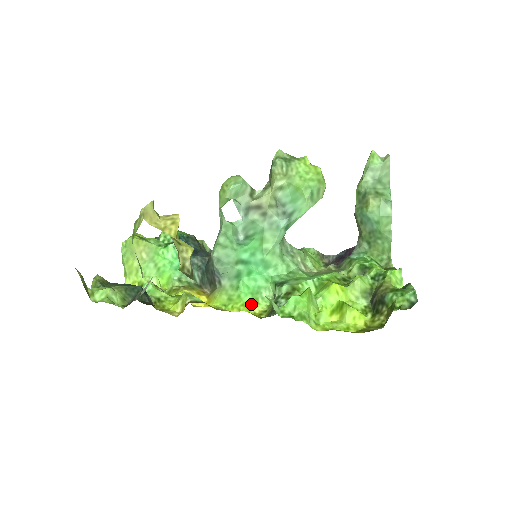
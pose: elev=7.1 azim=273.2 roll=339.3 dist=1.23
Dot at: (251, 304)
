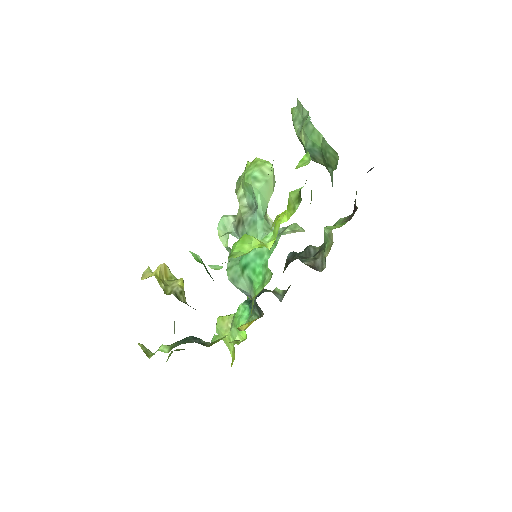
Dot at: (259, 292)
